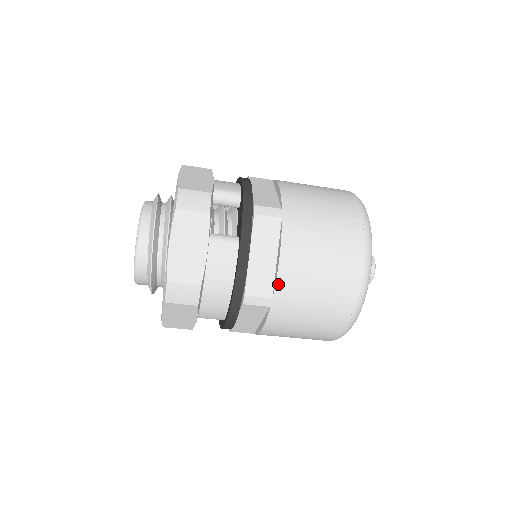
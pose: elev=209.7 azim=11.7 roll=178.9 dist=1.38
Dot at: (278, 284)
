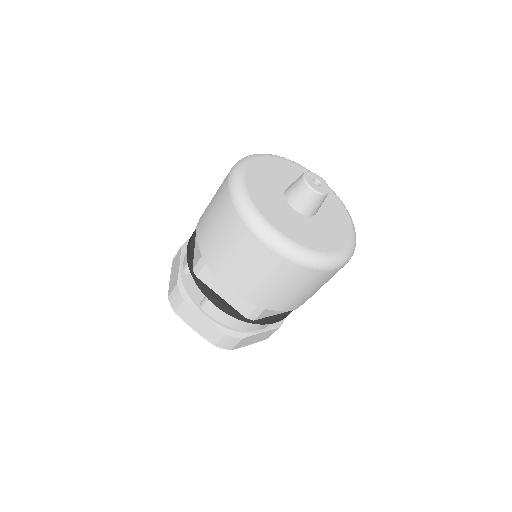
Dot at: (247, 300)
